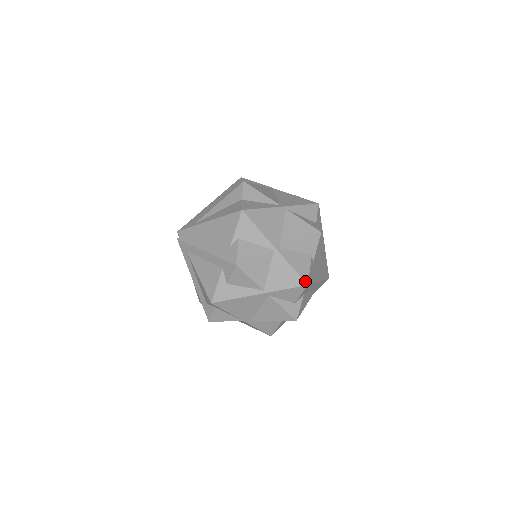
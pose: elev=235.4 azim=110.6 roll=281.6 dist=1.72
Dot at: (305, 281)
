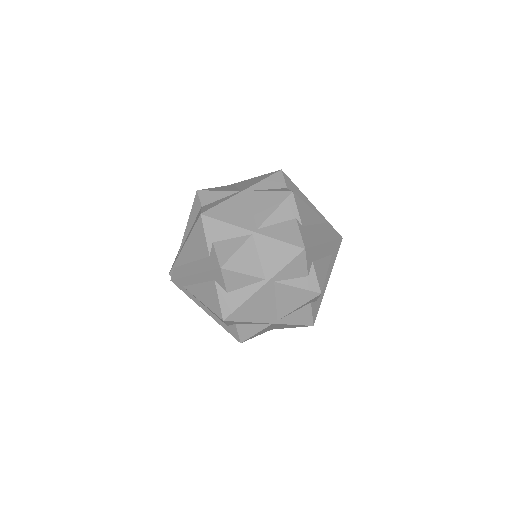
Dot at: (300, 246)
